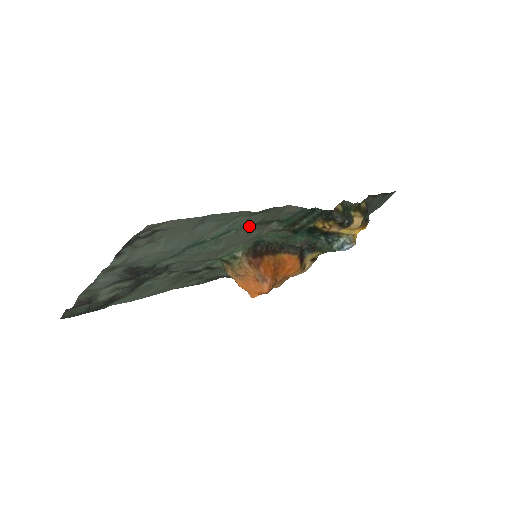
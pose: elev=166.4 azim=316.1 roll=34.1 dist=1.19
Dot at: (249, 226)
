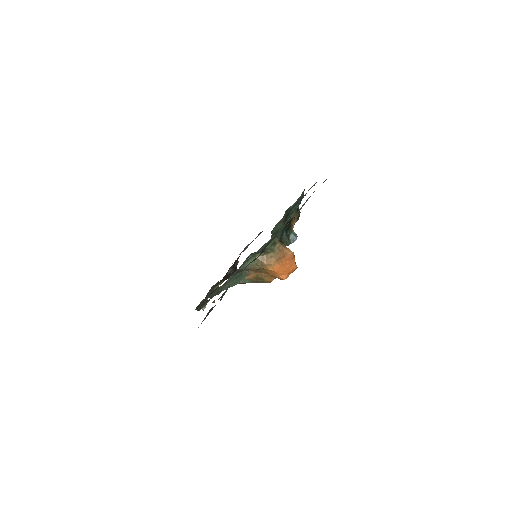
Dot at: occluded
